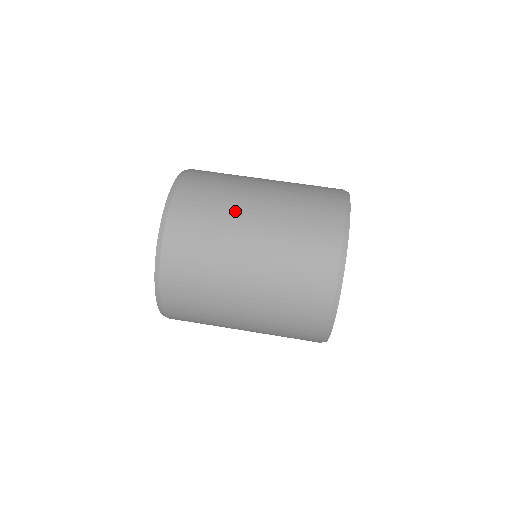
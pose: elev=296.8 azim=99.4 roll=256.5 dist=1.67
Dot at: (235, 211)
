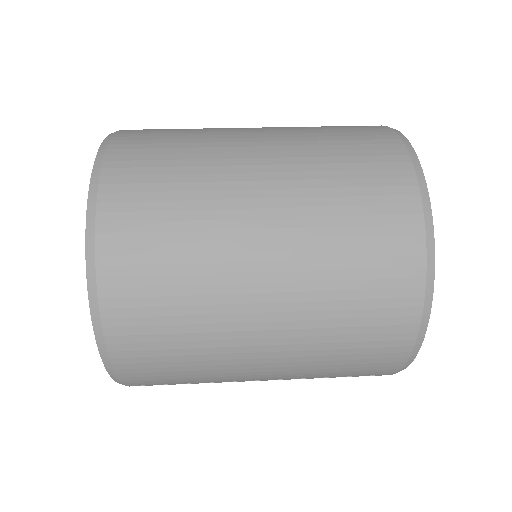
Dot at: occluded
